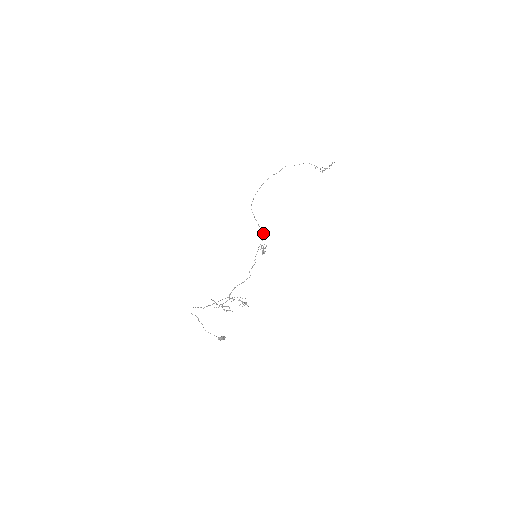
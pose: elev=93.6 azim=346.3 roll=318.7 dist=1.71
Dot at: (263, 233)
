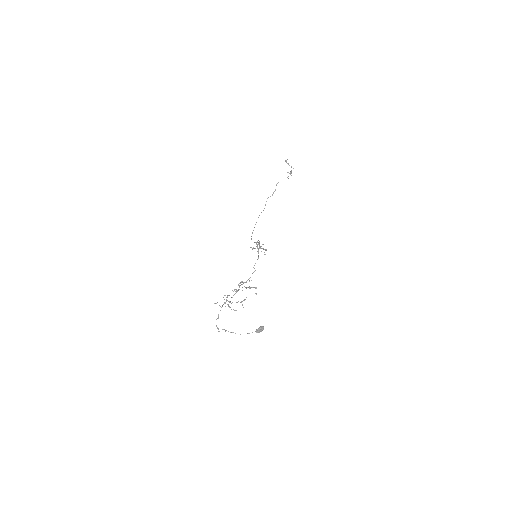
Dot at: occluded
